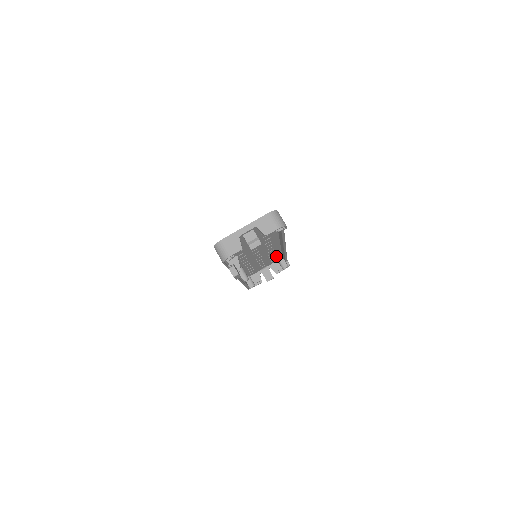
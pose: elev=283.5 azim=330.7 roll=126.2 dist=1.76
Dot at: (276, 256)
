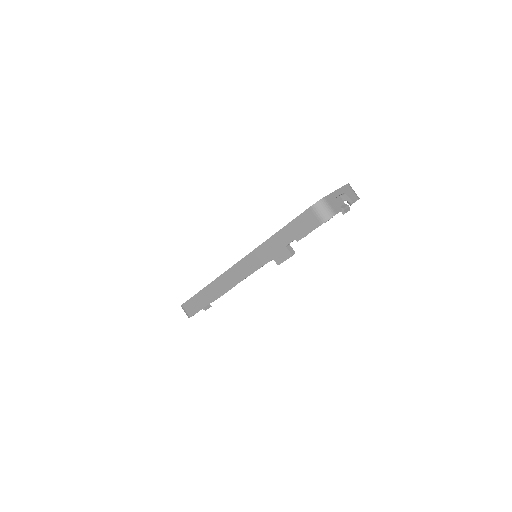
Dot at: occluded
